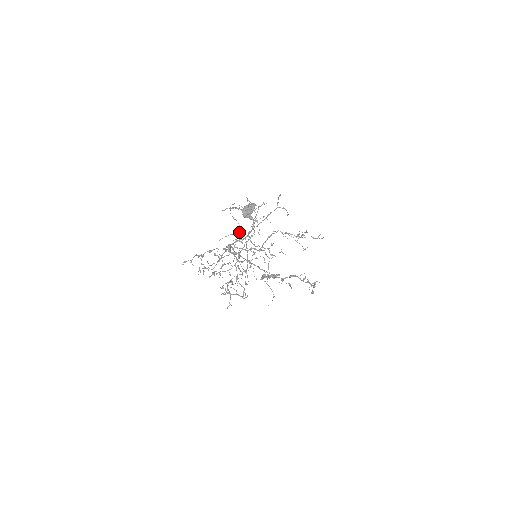
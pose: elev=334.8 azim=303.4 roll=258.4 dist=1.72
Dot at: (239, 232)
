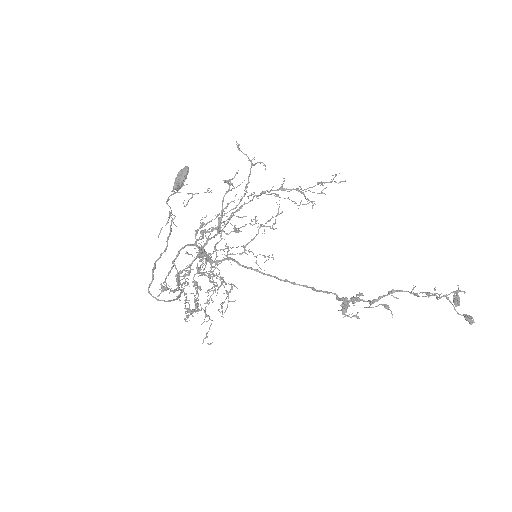
Dot at: occluded
